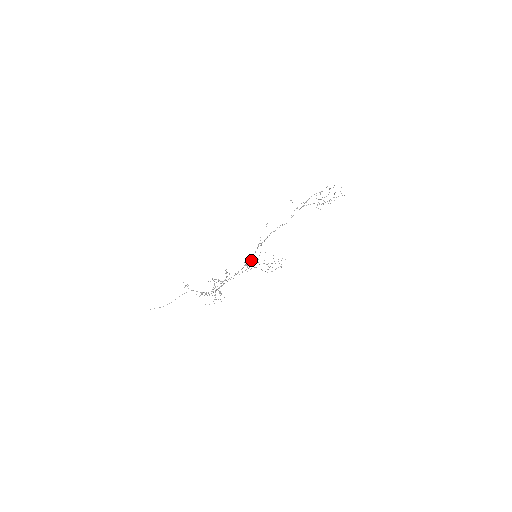
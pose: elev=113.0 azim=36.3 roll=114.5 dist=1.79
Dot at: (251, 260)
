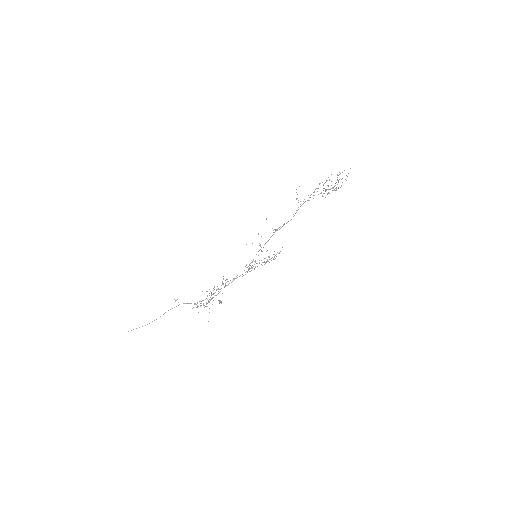
Dot at: (251, 262)
